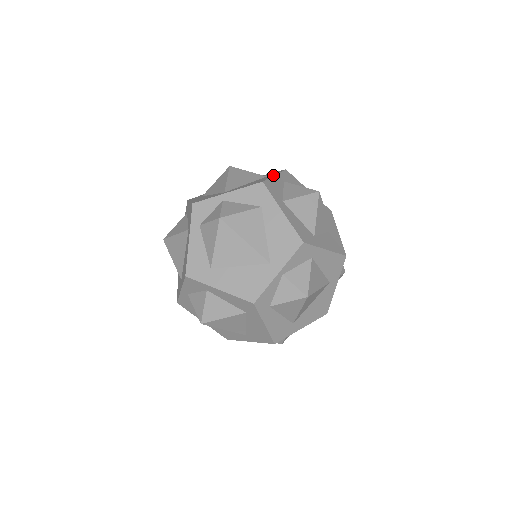
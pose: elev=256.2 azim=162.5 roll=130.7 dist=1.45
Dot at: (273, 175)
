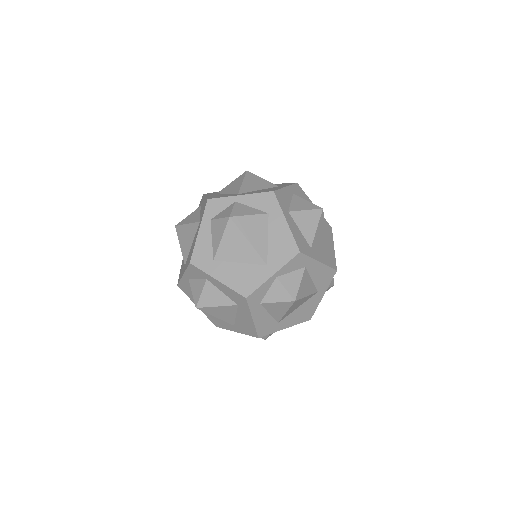
Dot at: (284, 186)
